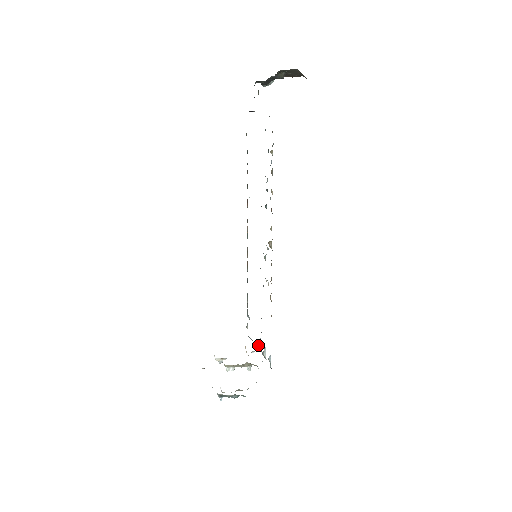
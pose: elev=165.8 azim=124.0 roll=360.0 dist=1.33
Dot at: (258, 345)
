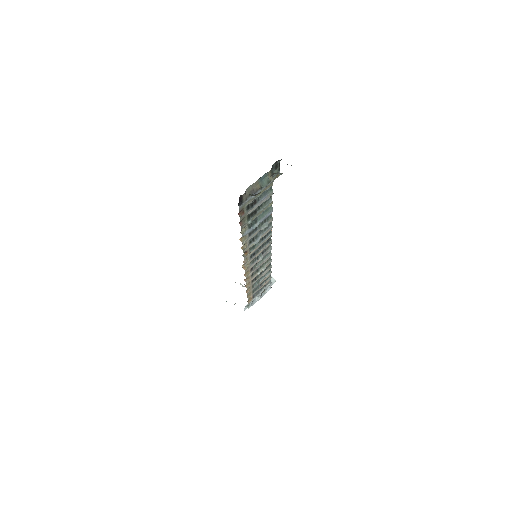
Dot at: occluded
